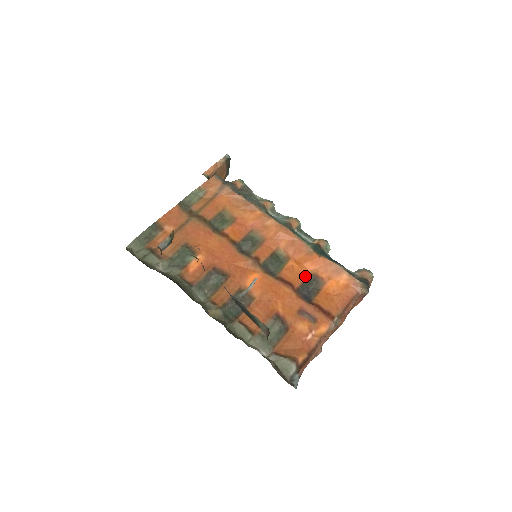
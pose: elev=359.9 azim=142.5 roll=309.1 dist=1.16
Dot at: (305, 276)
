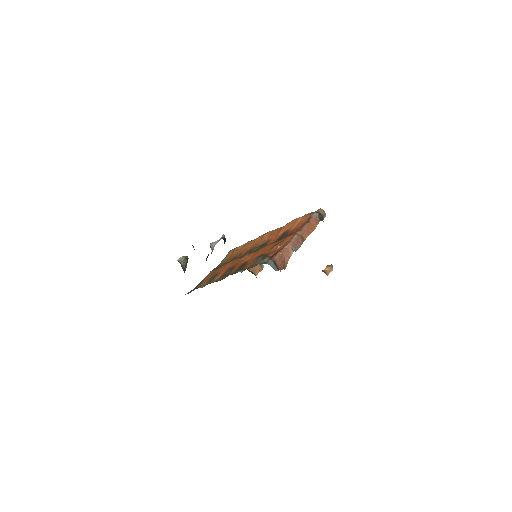
Dot at: (279, 237)
